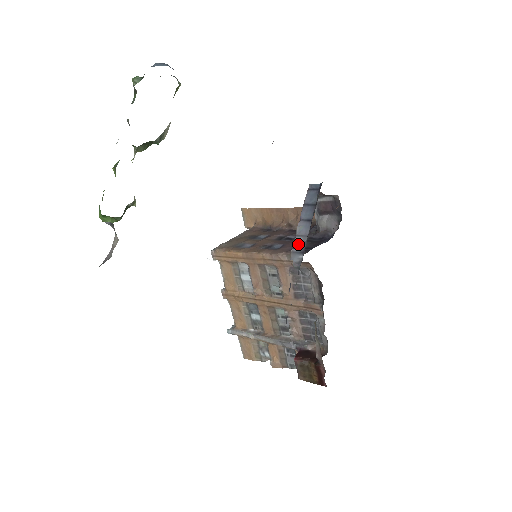
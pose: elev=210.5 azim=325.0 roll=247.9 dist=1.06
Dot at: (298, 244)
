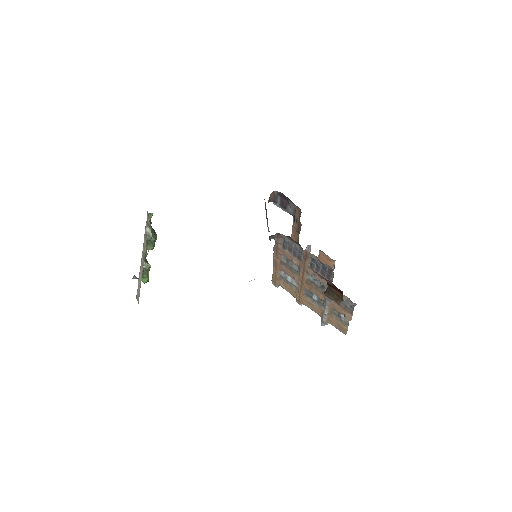
Dot at: (268, 231)
